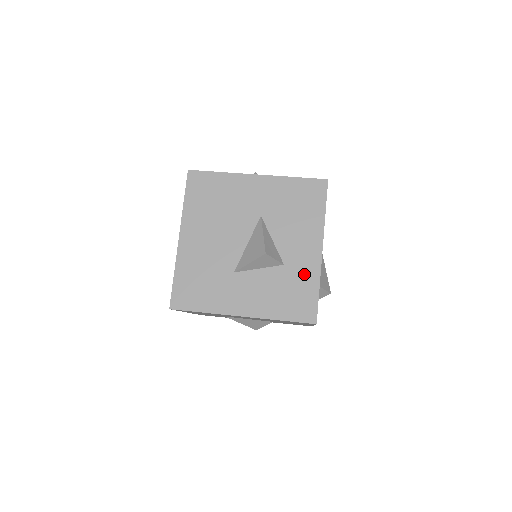
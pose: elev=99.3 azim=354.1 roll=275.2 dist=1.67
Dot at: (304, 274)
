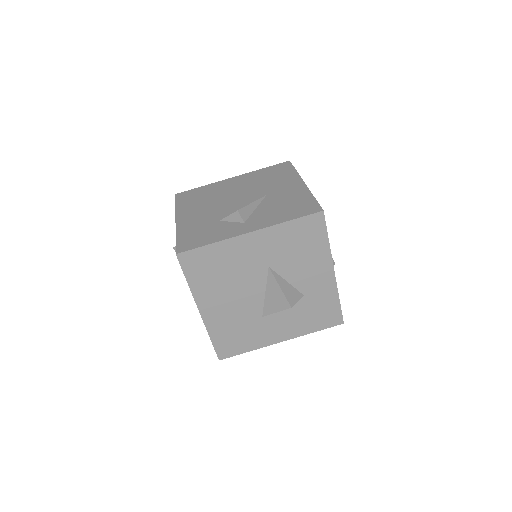
Dot at: (324, 295)
